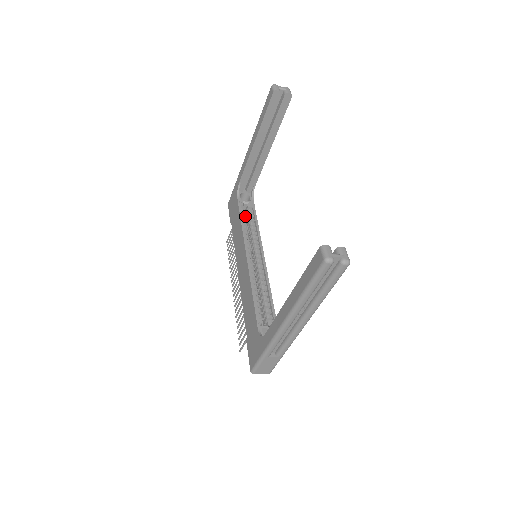
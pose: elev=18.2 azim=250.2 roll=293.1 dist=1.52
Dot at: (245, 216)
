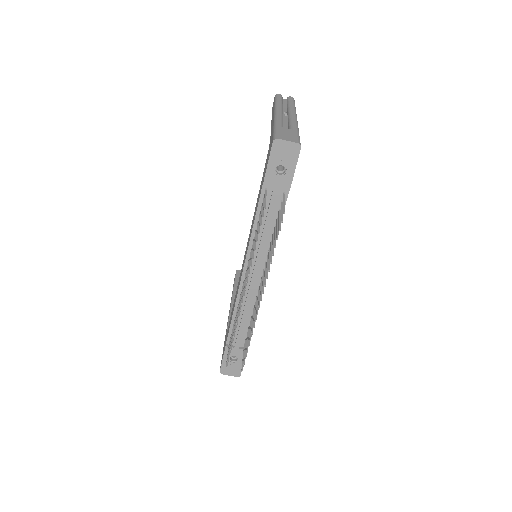
Dot at: occluded
